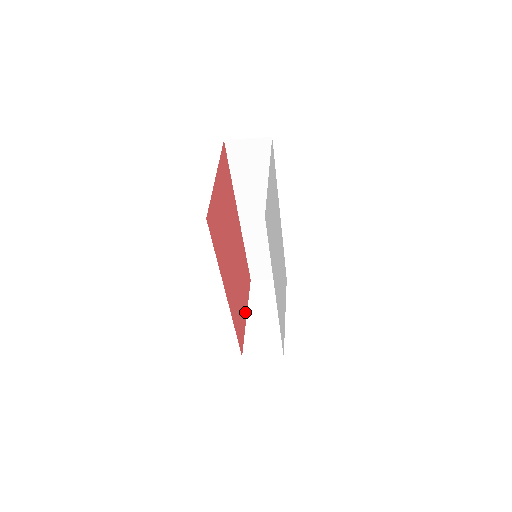
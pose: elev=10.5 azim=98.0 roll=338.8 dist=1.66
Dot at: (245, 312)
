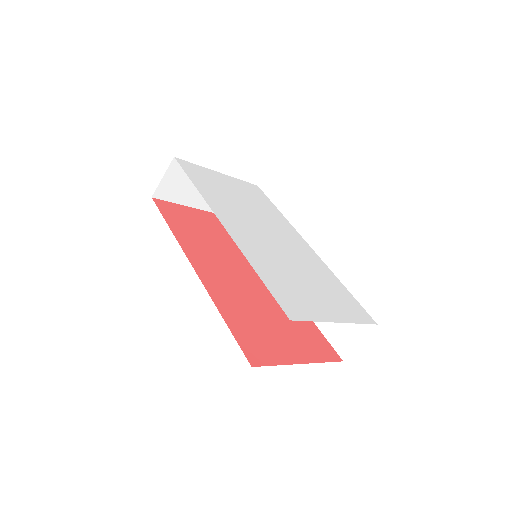
Dot at: (294, 355)
